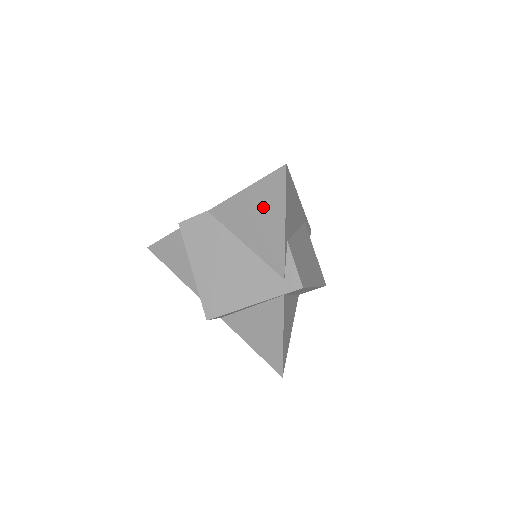
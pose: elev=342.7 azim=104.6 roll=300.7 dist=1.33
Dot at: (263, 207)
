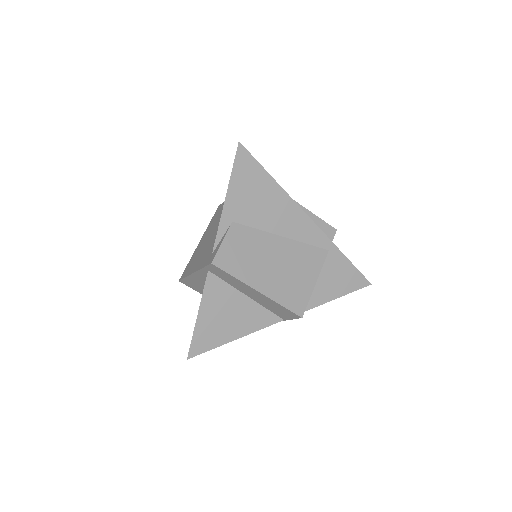
Dot at: occluded
